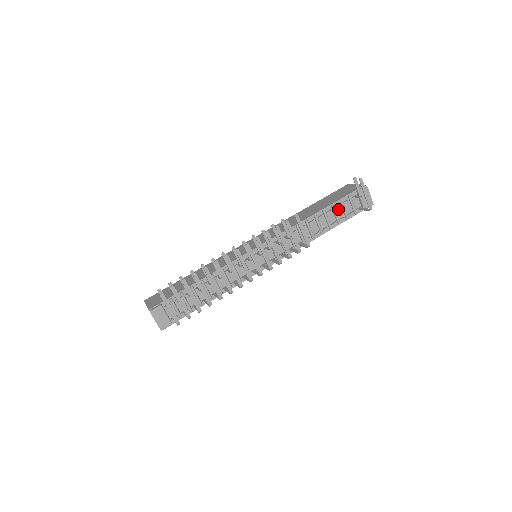
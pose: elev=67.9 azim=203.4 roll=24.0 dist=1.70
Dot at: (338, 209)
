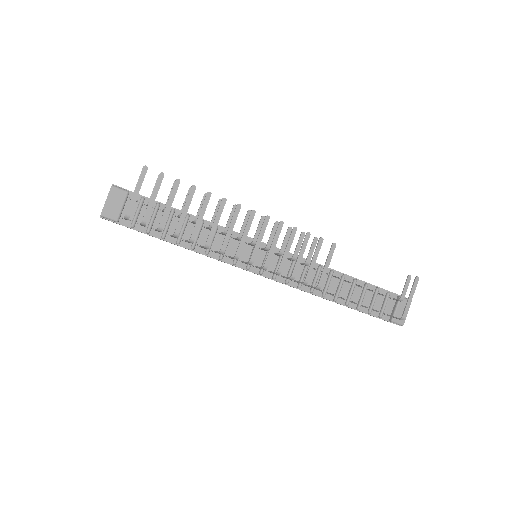
Dot at: (368, 294)
